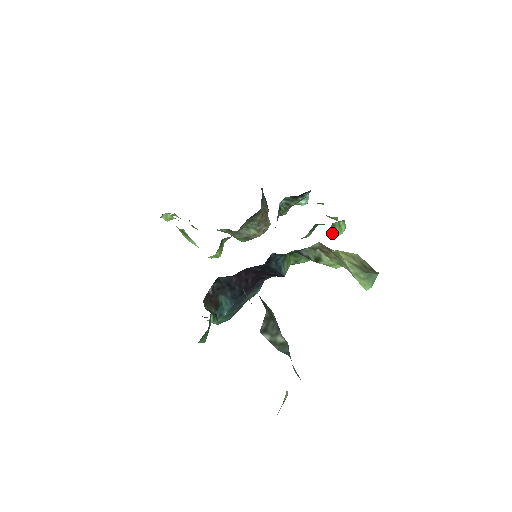
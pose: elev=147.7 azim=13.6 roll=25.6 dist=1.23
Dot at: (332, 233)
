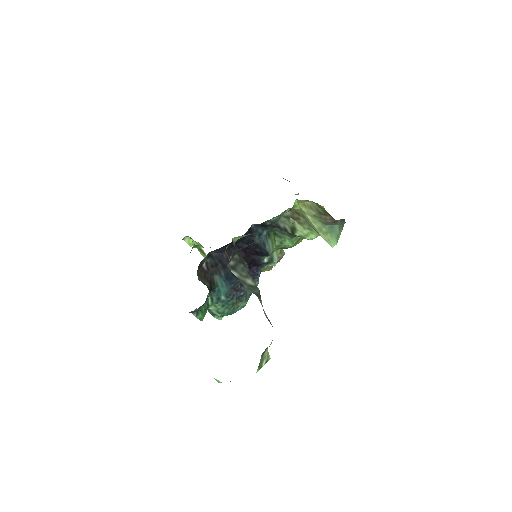
Dot at: occluded
